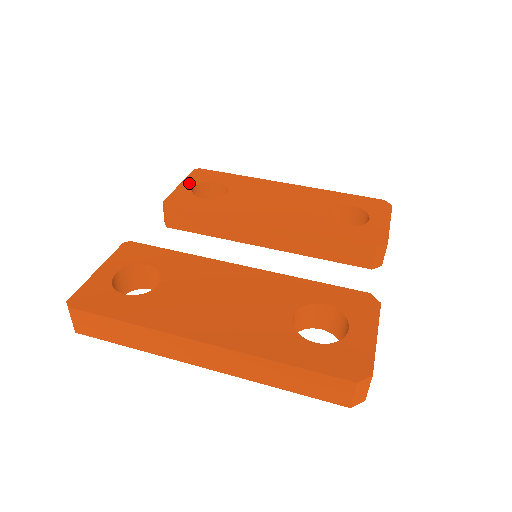
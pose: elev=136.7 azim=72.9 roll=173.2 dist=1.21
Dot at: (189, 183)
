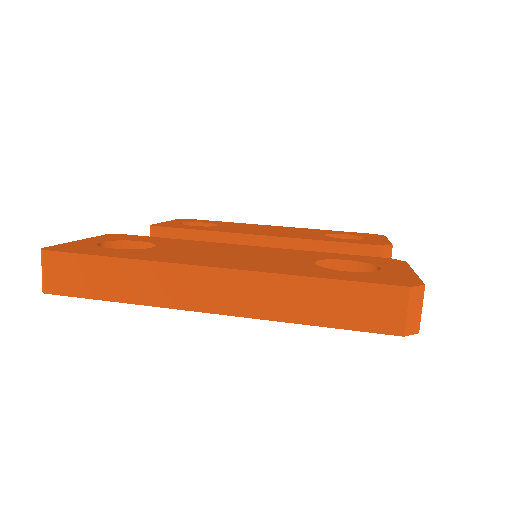
Dot at: (176, 221)
